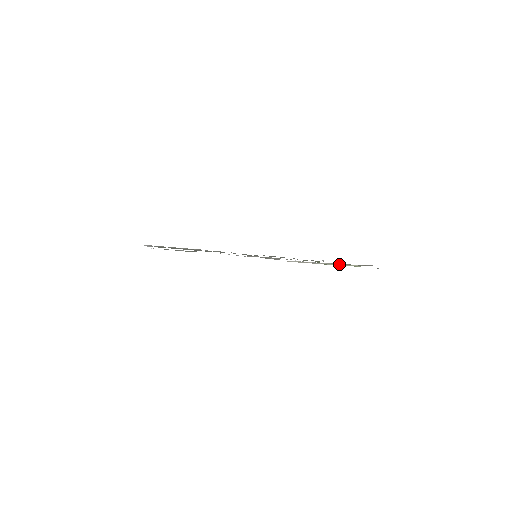
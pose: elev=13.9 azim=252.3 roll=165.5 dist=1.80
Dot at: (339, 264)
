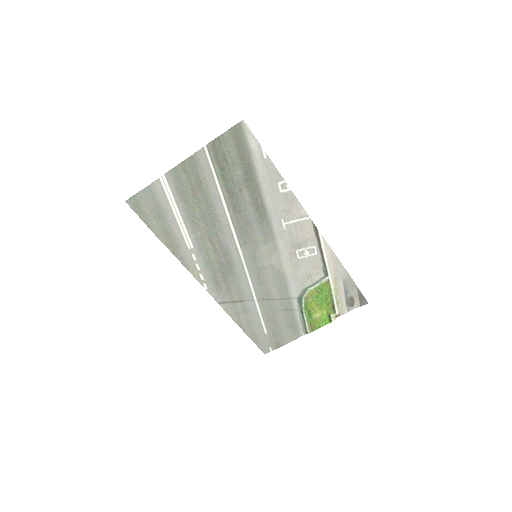
Dot at: (332, 288)
